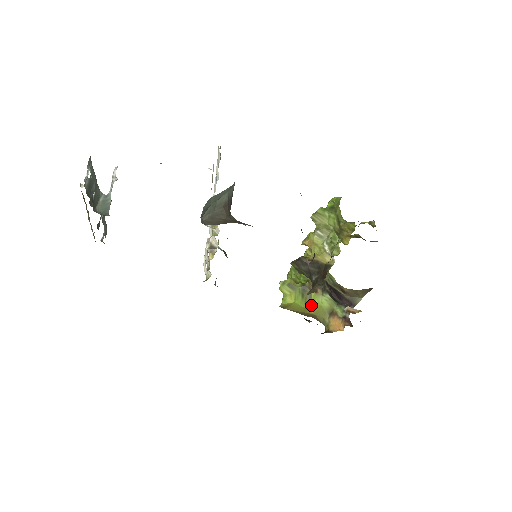
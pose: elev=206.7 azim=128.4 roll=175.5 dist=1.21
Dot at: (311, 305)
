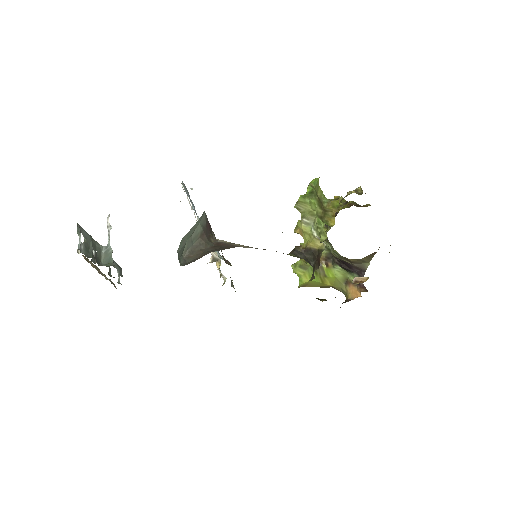
Dot at: (326, 279)
